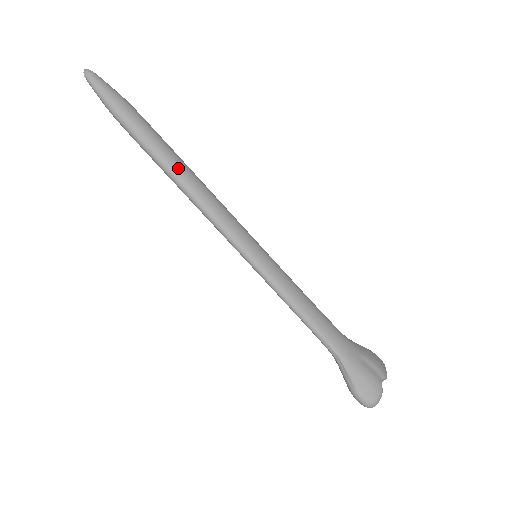
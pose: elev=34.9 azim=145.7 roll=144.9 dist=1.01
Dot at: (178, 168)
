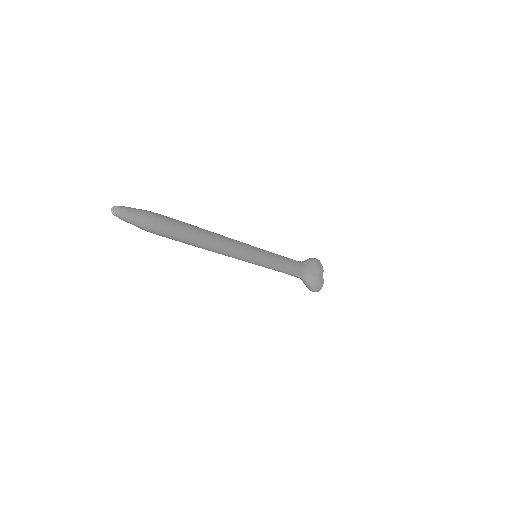
Dot at: (205, 242)
